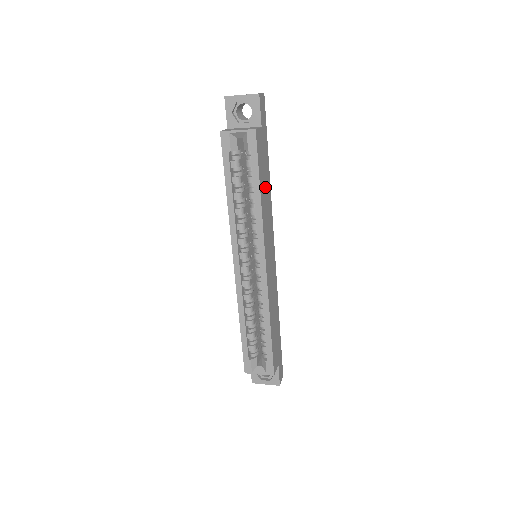
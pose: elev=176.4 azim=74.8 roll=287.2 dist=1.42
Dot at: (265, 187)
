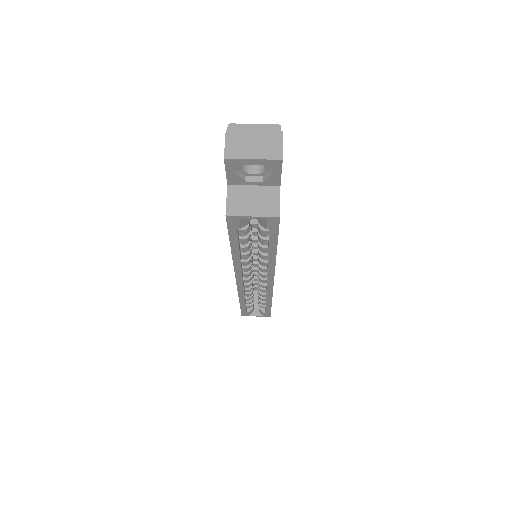
Dot at: occluded
